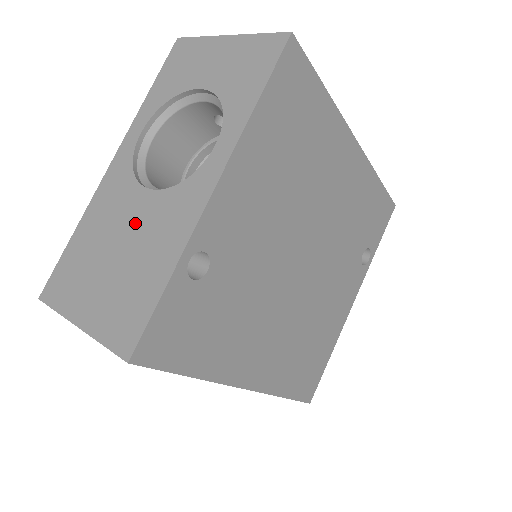
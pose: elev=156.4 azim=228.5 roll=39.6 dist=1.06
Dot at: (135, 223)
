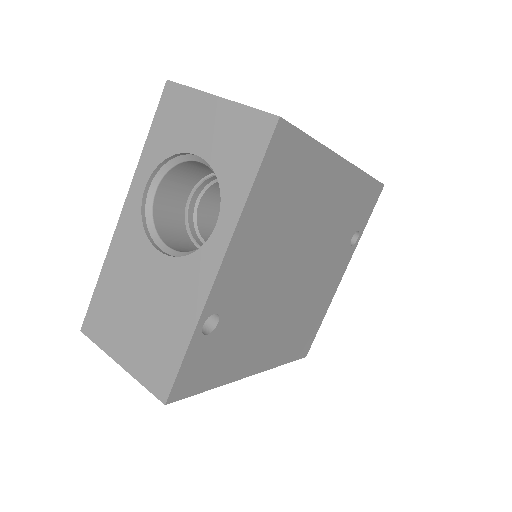
Dot at: (153, 283)
